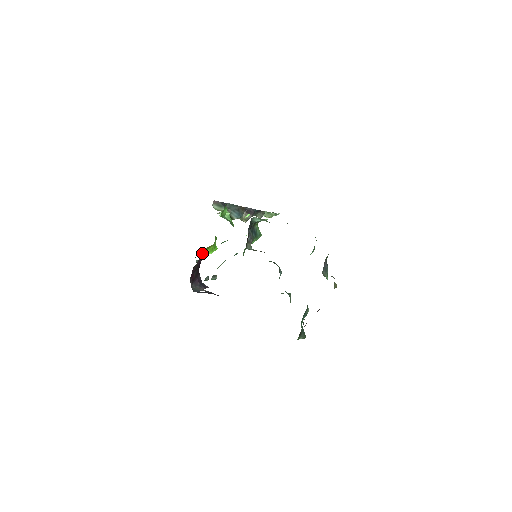
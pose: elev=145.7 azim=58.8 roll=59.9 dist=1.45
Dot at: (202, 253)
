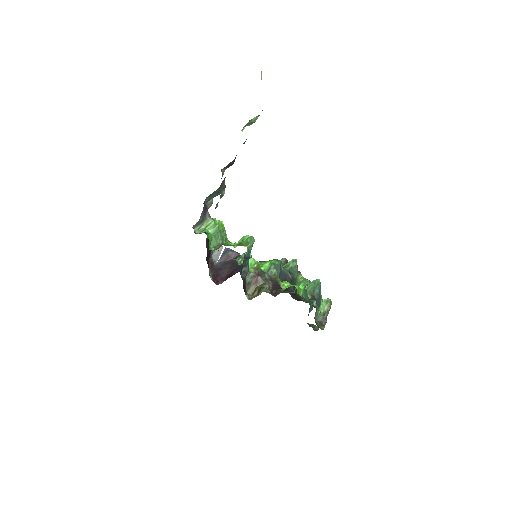
Dot at: (206, 239)
